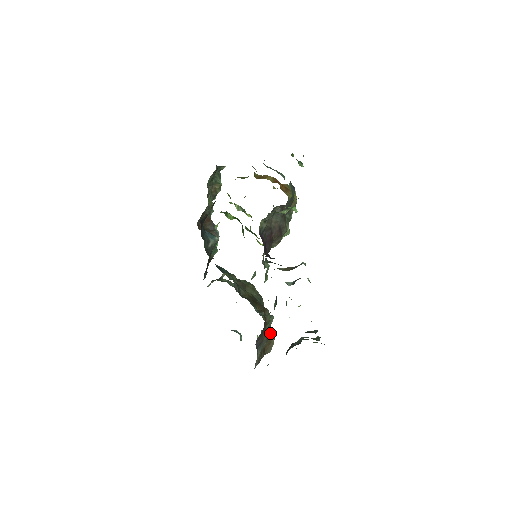
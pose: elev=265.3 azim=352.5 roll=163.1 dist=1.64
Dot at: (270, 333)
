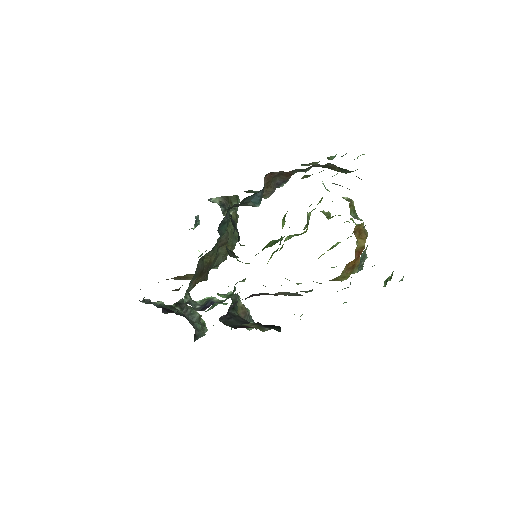
Dot at: occluded
